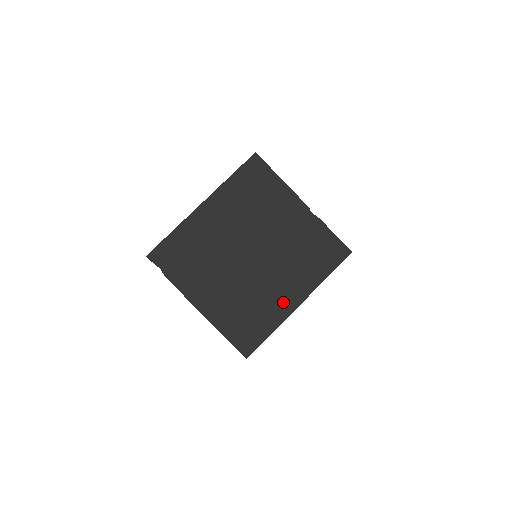
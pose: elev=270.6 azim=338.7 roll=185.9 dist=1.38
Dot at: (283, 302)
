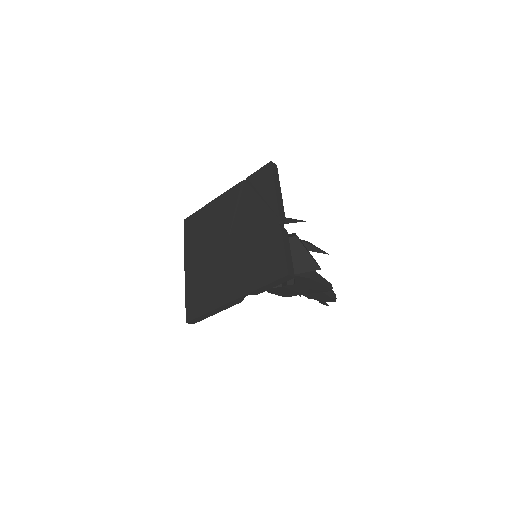
Dot at: (225, 292)
